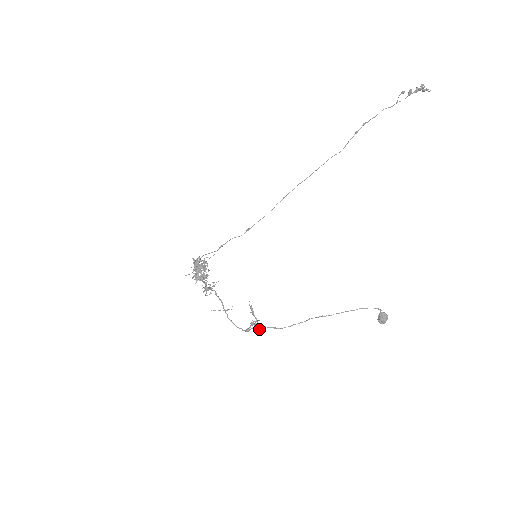
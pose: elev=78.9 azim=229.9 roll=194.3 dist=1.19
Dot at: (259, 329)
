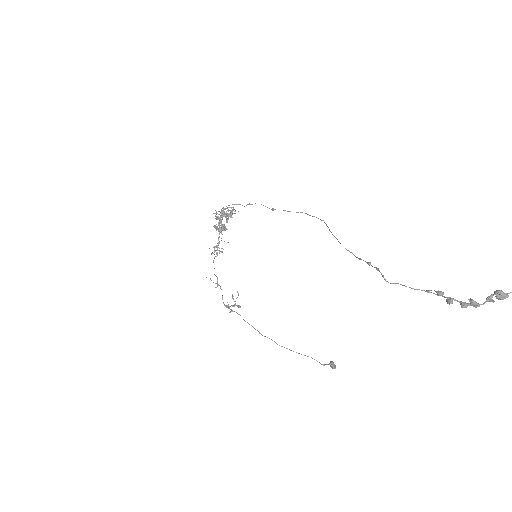
Dot at: (239, 307)
